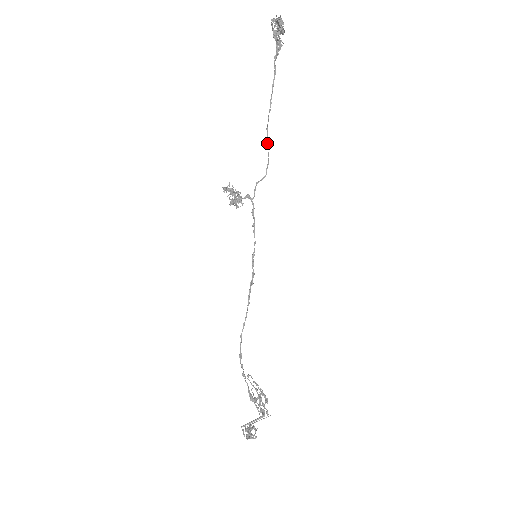
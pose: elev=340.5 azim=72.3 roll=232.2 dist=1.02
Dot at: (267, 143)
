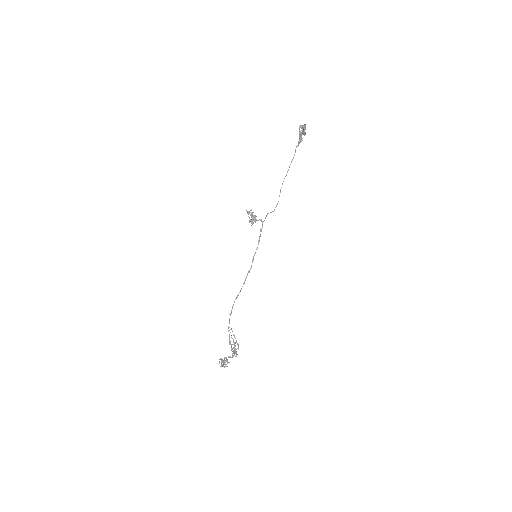
Dot at: (280, 192)
